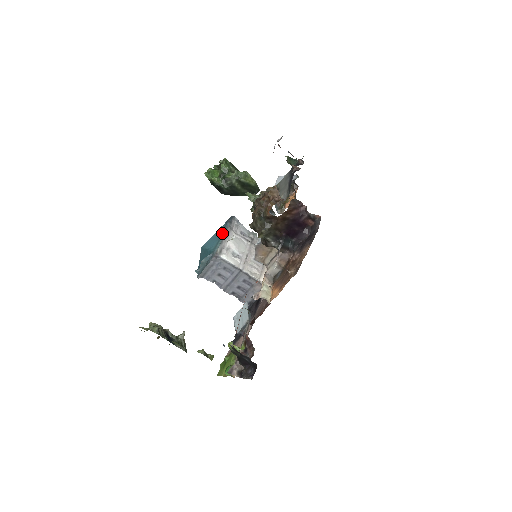
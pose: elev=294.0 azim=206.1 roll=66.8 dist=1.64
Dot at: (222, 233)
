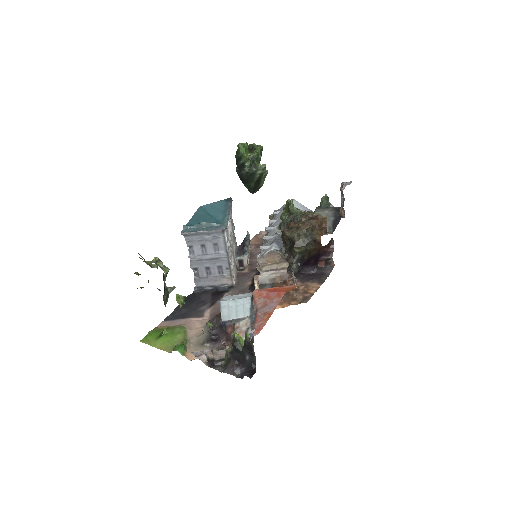
Dot at: (227, 209)
